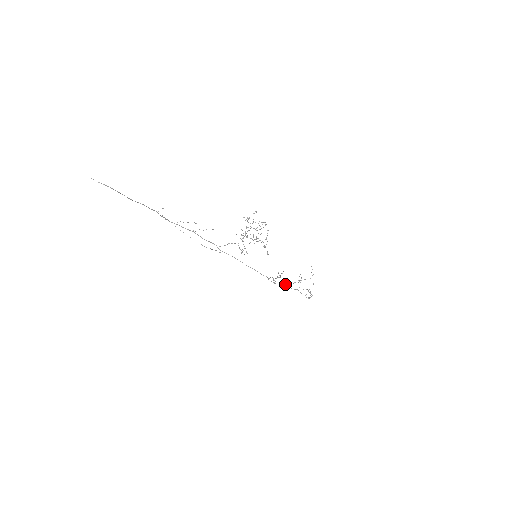
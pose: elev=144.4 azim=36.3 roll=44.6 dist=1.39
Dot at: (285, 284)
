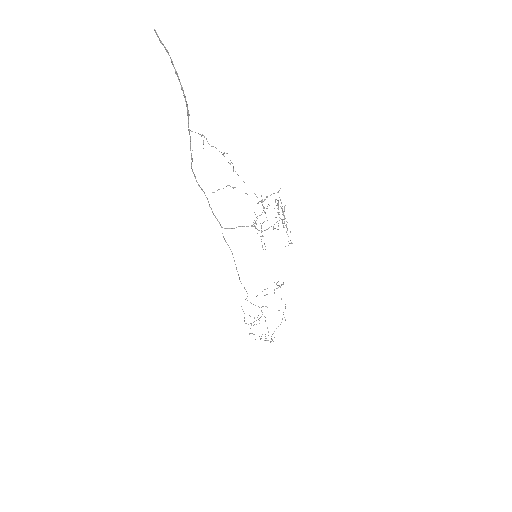
Dot at: occluded
